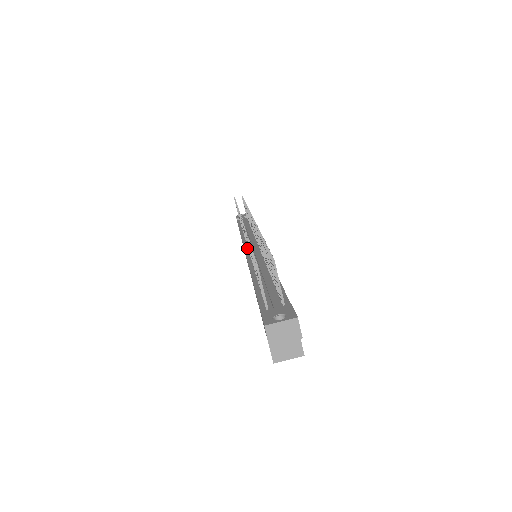
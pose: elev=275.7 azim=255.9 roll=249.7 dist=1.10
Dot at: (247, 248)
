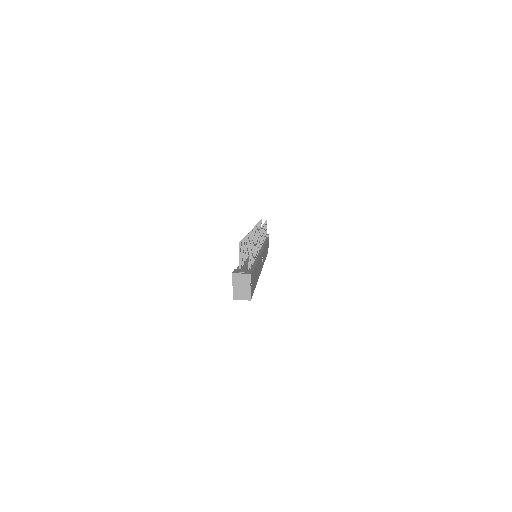
Dot at: occluded
